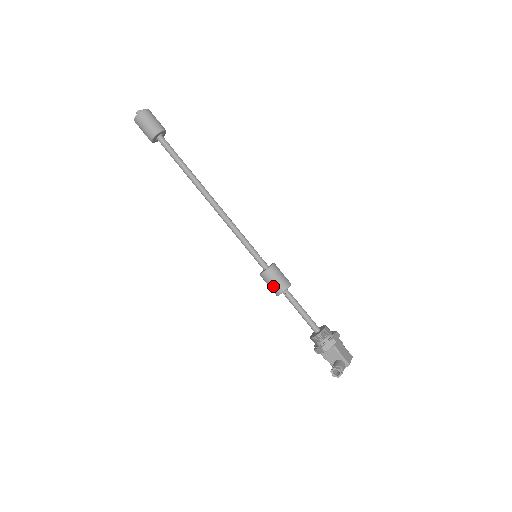
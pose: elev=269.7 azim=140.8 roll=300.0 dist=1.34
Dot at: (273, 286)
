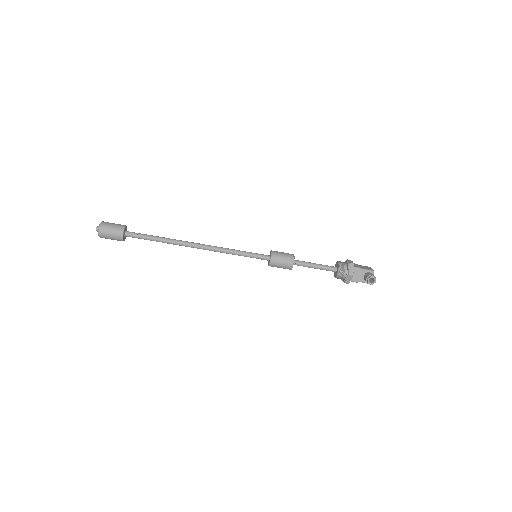
Dot at: (284, 264)
